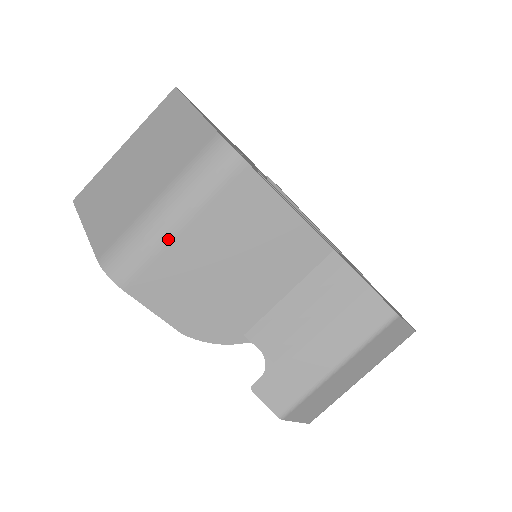
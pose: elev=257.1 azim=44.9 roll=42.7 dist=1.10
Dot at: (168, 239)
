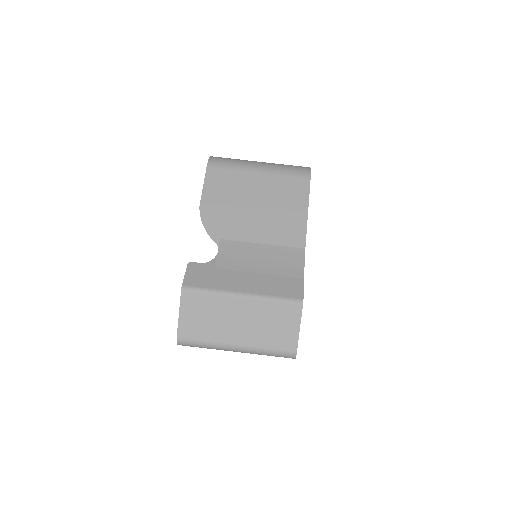
Dot at: (248, 170)
